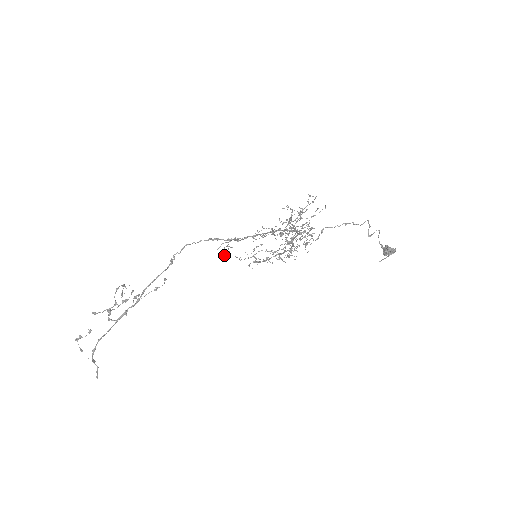
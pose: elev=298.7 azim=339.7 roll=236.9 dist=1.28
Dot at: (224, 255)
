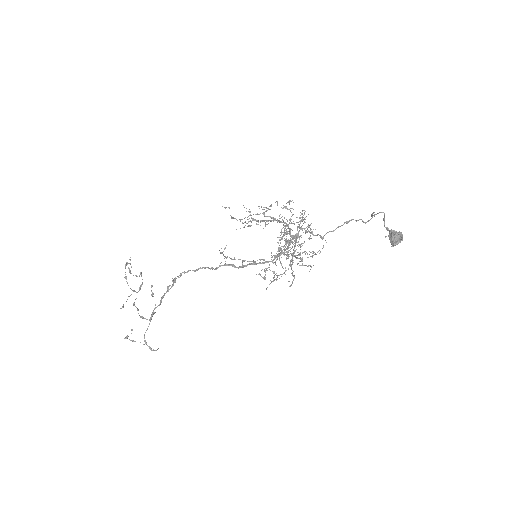
Dot at: (221, 253)
